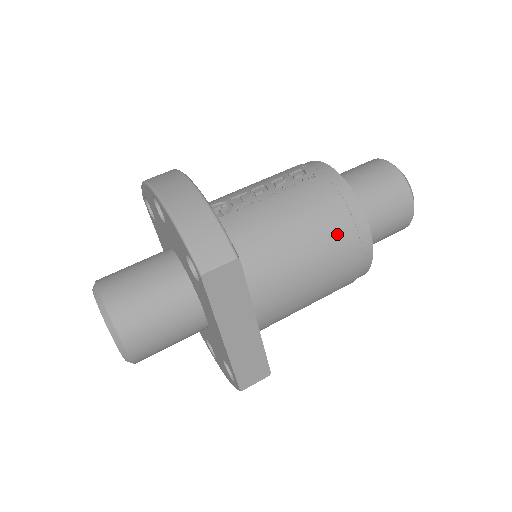
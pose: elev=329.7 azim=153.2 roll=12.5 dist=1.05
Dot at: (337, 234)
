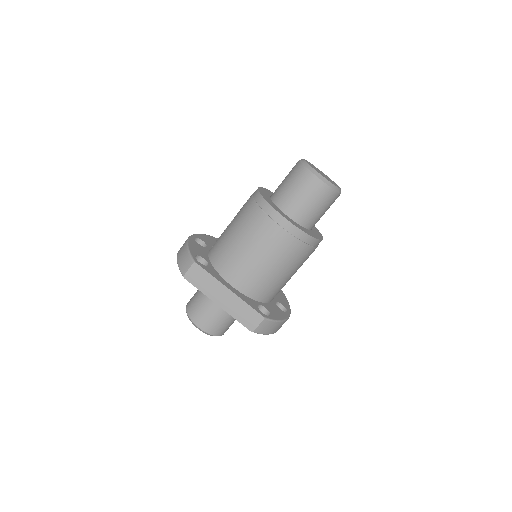
Dot at: (257, 224)
